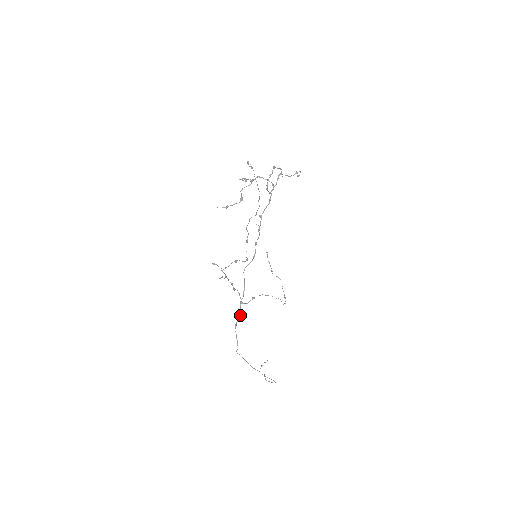
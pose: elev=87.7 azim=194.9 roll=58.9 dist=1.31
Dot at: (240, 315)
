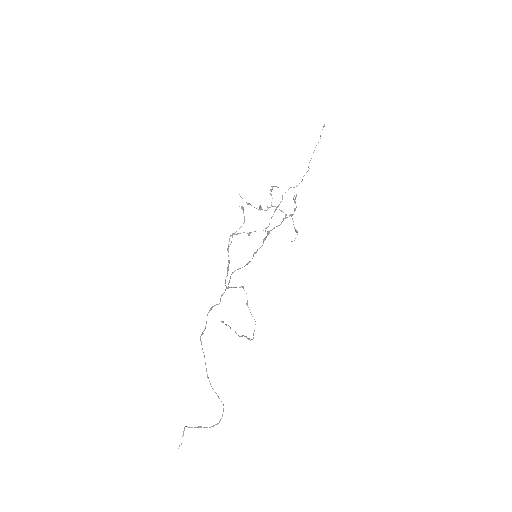
Dot at: occluded
